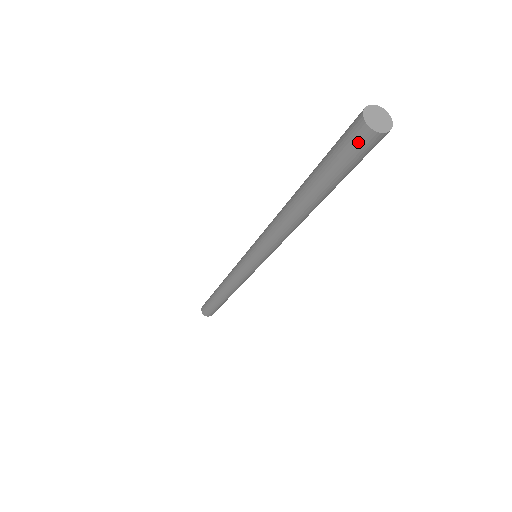
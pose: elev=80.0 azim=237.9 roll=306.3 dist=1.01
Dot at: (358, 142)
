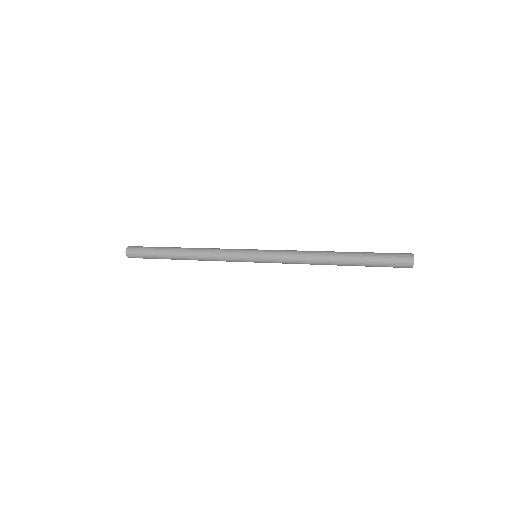
Dot at: (403, 267)
